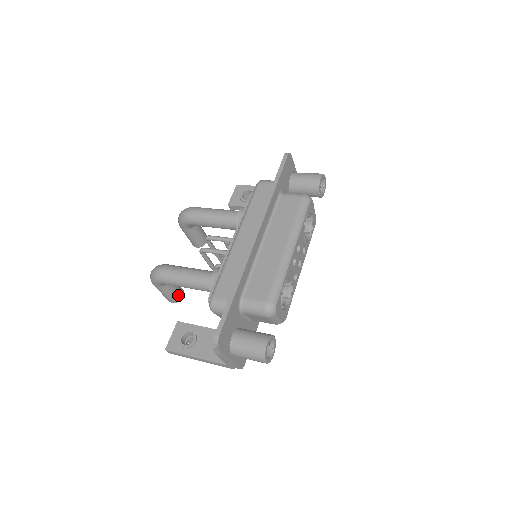
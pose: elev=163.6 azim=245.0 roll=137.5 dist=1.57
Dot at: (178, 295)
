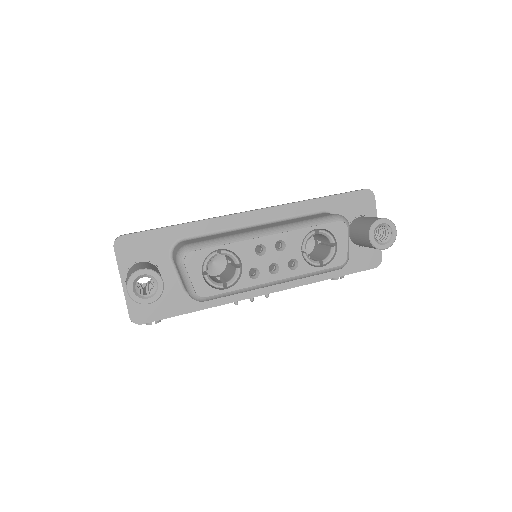
Dot at: occluded
